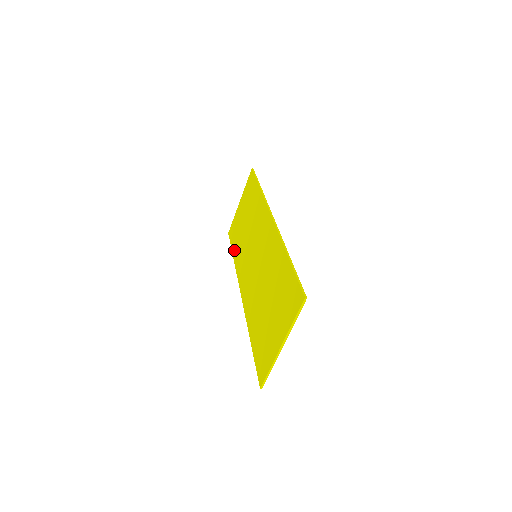
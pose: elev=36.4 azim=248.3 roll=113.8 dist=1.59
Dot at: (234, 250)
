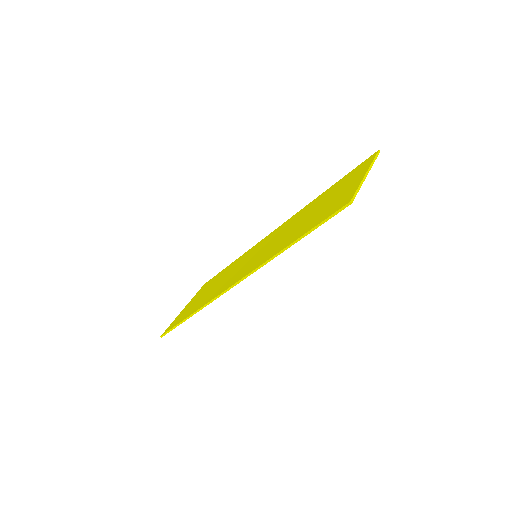
Dot at: (190, 312)
